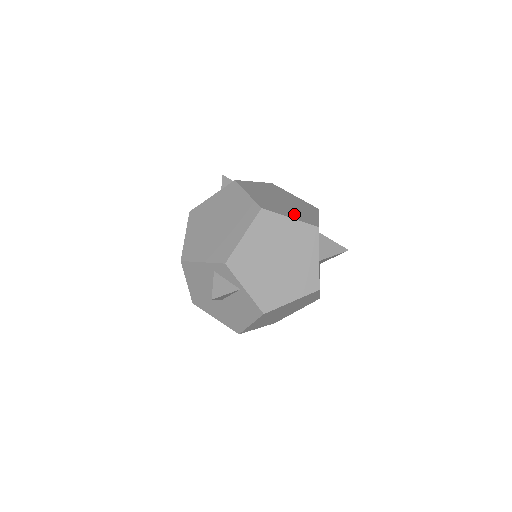
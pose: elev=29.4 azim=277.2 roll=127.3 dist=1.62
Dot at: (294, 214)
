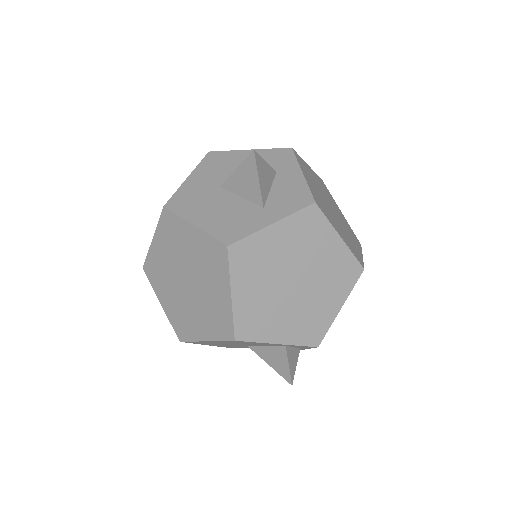
Dot at: (353, 239)
